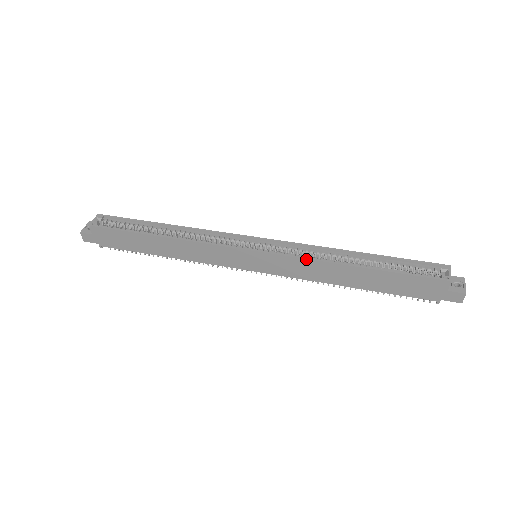
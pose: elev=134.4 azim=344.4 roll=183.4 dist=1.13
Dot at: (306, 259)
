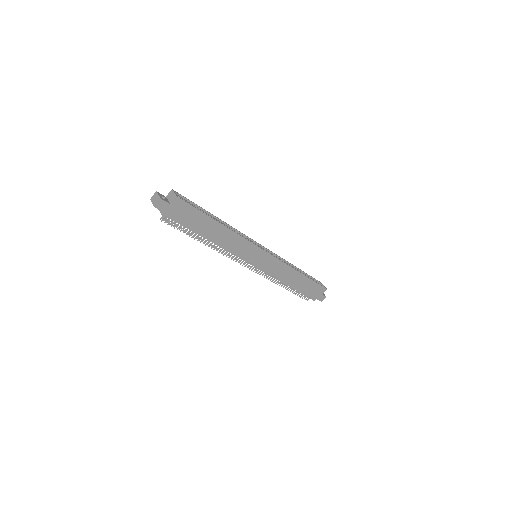
Dot at: (286, 264)
